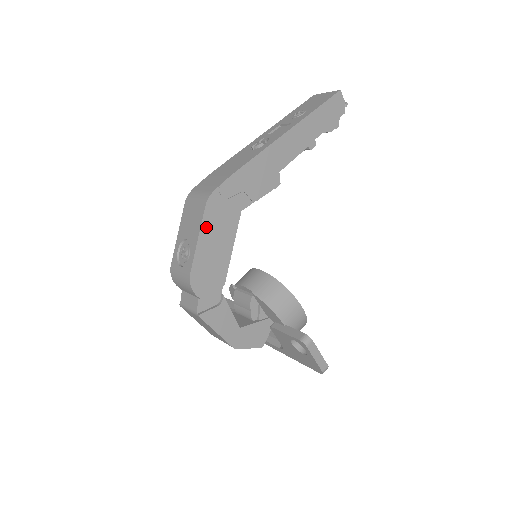
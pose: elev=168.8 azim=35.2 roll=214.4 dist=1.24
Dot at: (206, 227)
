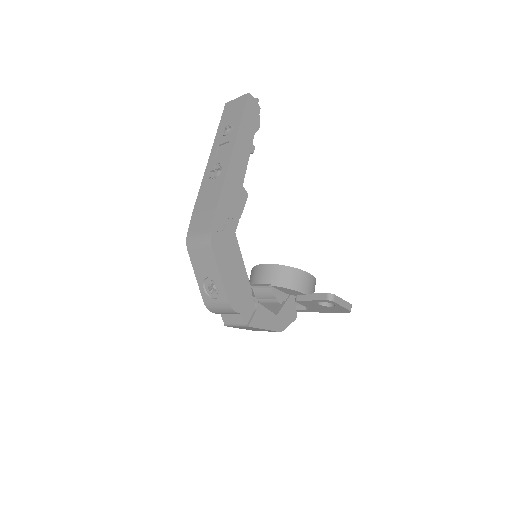
Dot at: (220, 261)
